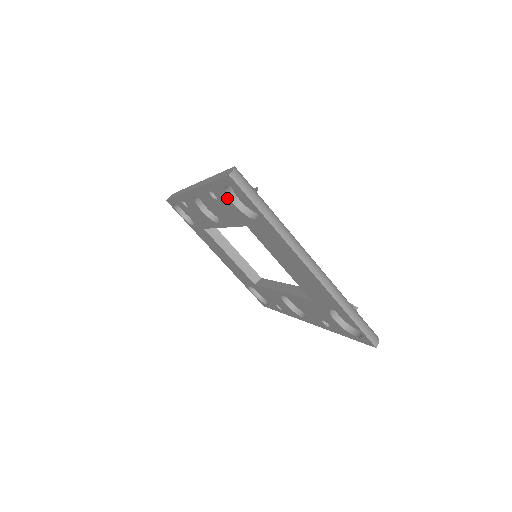
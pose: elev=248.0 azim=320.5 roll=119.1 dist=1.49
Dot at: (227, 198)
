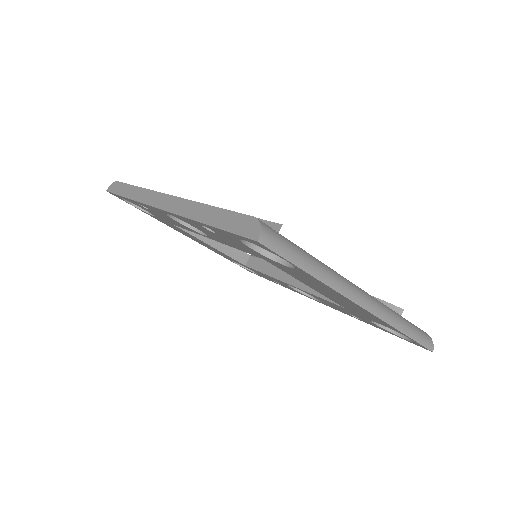
Dot at: (238, 242)
